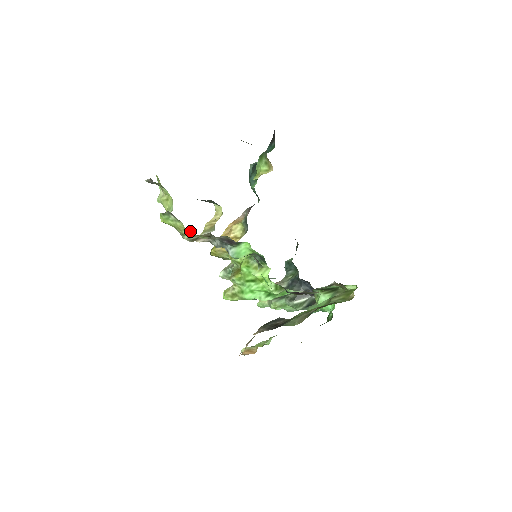
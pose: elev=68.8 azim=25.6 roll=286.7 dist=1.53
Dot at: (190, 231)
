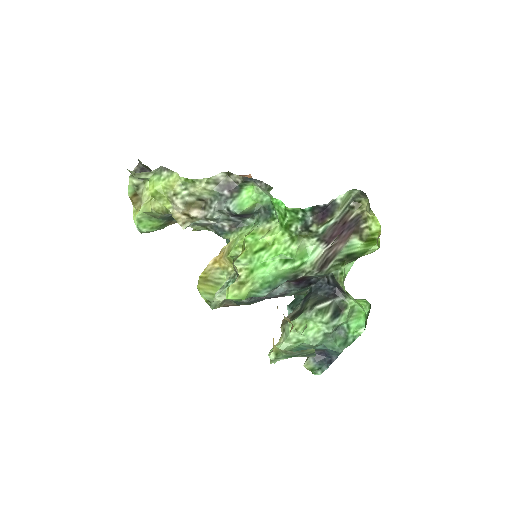
Dot at: (185, 183)
